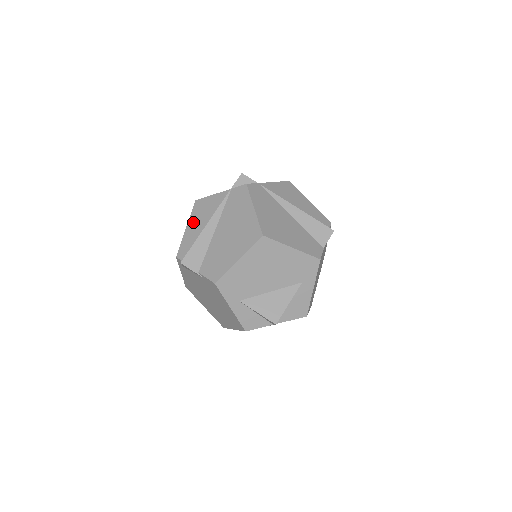
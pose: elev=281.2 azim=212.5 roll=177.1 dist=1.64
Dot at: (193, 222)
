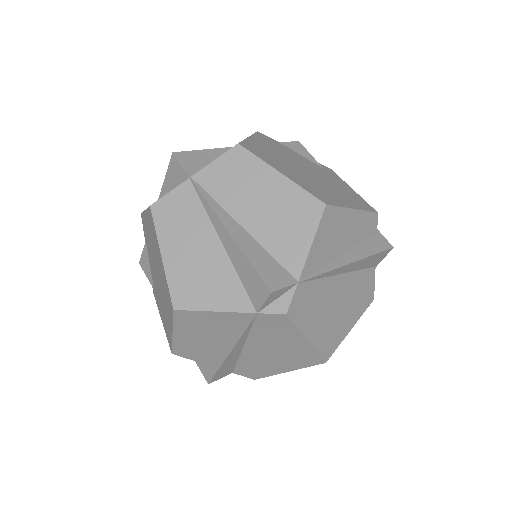
Dot at: occluded
